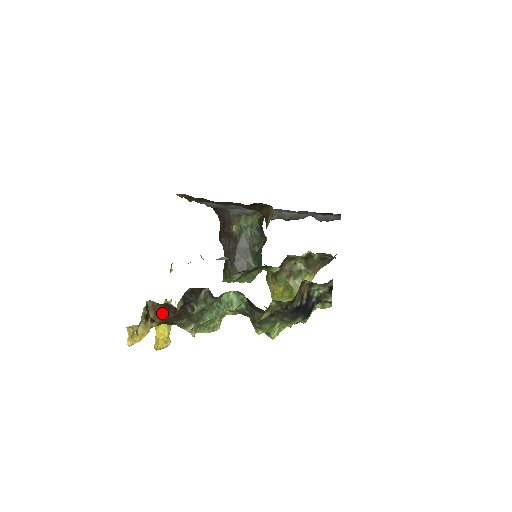
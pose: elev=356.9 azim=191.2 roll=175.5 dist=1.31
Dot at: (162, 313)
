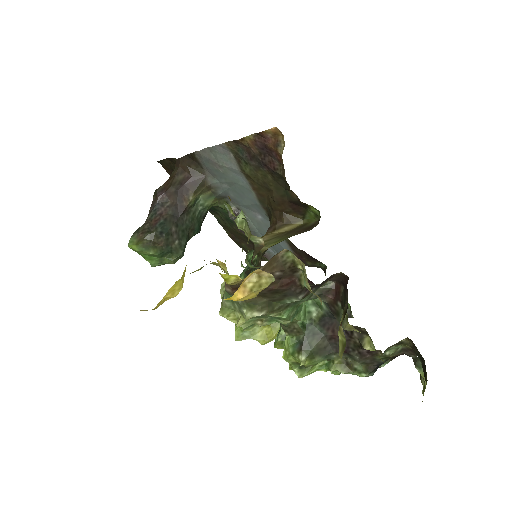
Dot at: occluded
